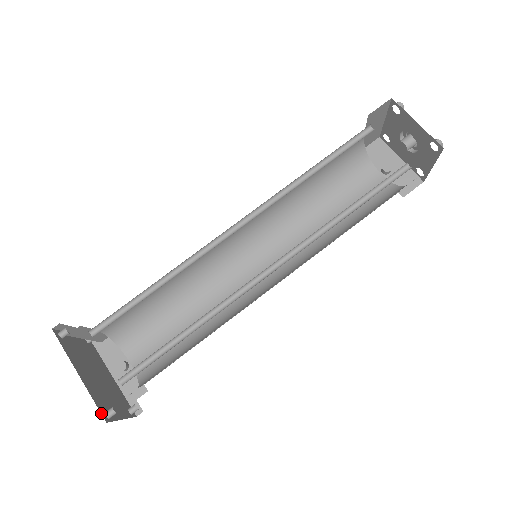
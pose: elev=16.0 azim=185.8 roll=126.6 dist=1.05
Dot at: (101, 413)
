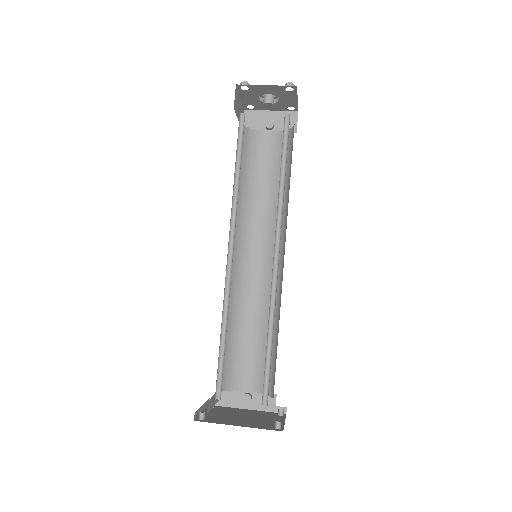
Dot at: occluded
